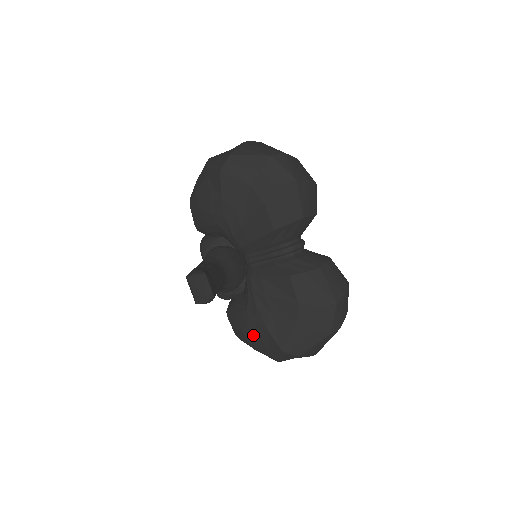
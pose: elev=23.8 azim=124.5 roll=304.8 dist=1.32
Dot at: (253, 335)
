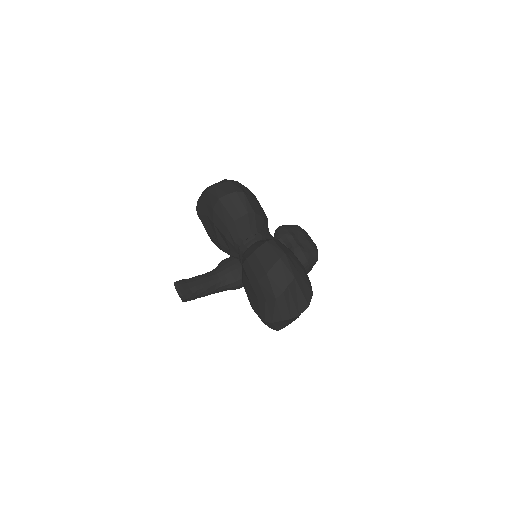
Dot at: occluded
